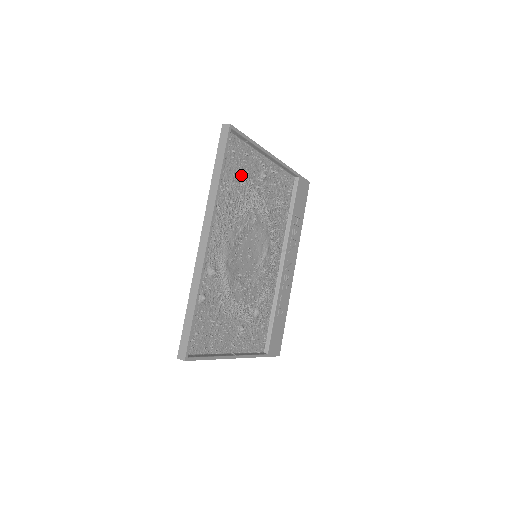
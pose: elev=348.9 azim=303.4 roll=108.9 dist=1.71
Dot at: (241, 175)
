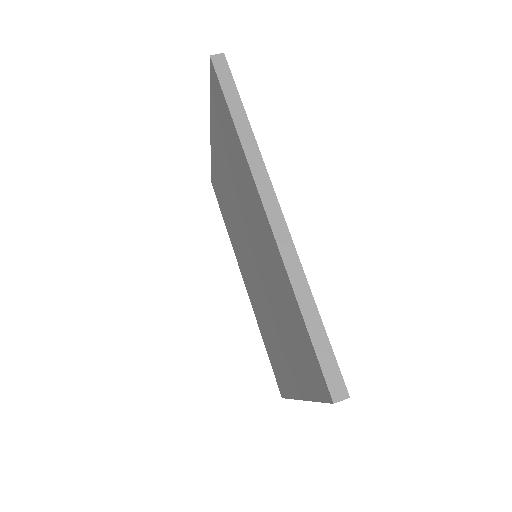
Dot at: occluded
